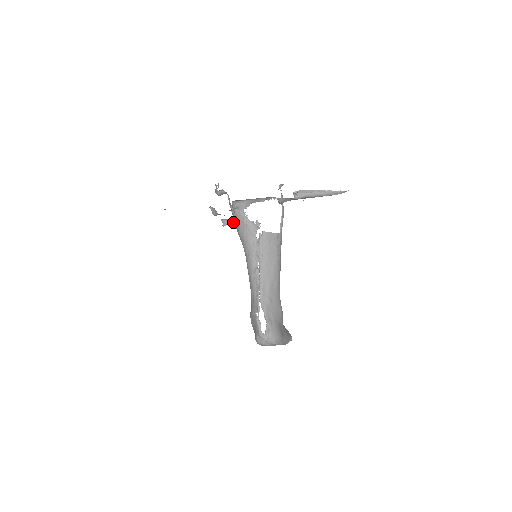
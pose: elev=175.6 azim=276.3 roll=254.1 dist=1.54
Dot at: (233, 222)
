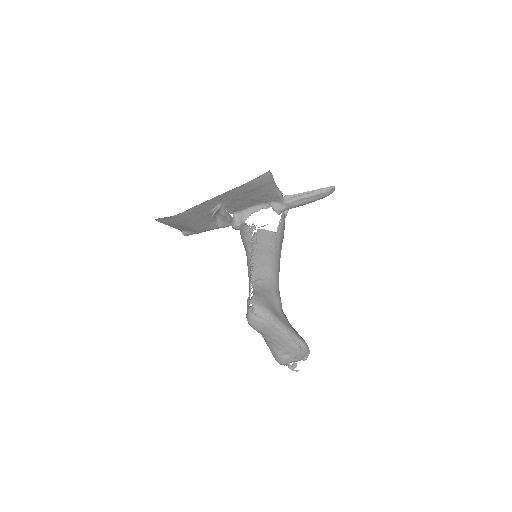
Dot at: (217, 208)
